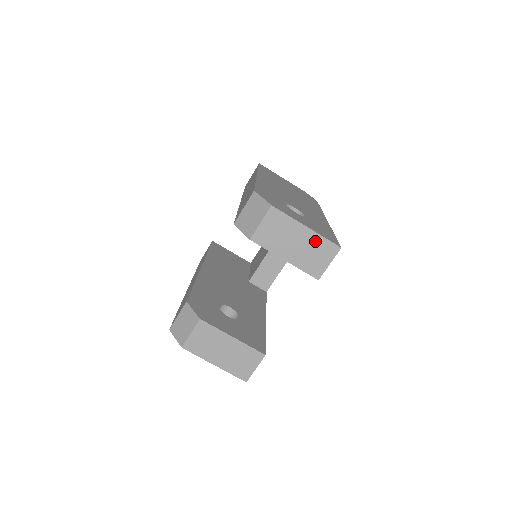
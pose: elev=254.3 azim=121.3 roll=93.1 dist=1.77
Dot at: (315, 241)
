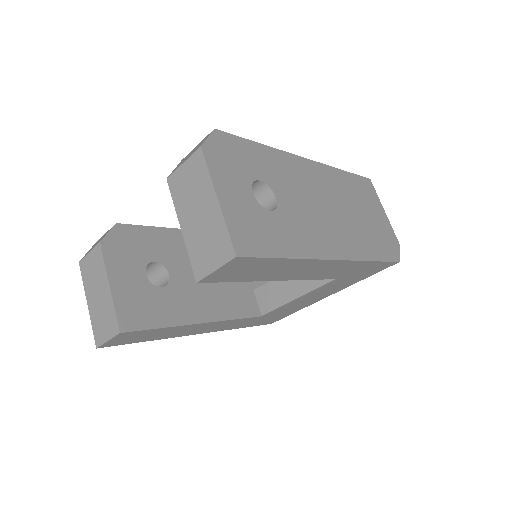
Dot at: (217, 225)
